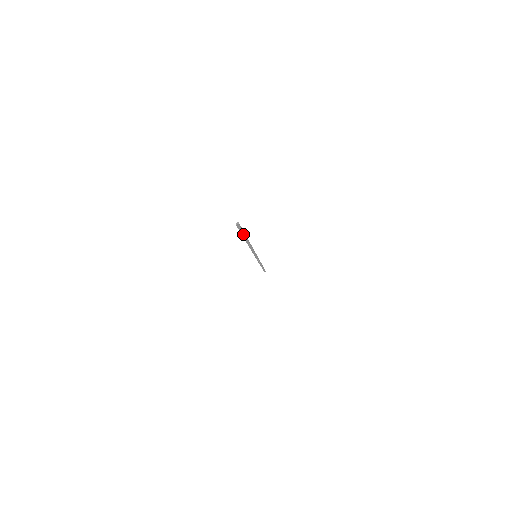
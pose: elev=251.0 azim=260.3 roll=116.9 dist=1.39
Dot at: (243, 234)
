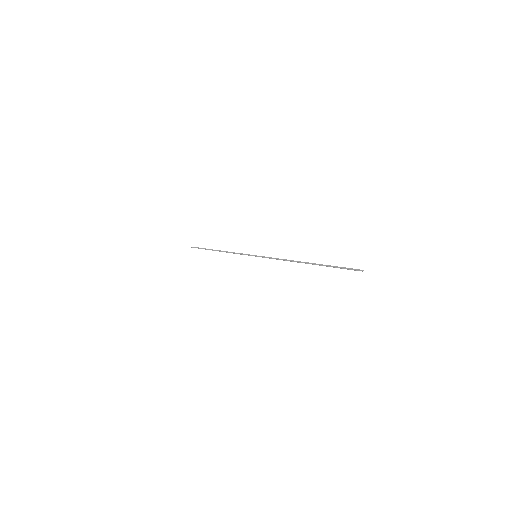
Dot at: (333, 267)
